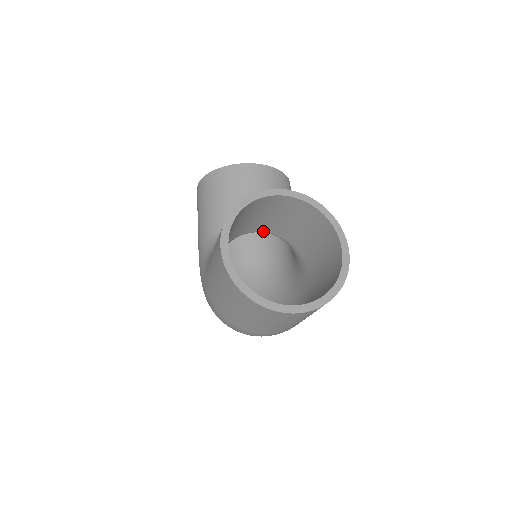
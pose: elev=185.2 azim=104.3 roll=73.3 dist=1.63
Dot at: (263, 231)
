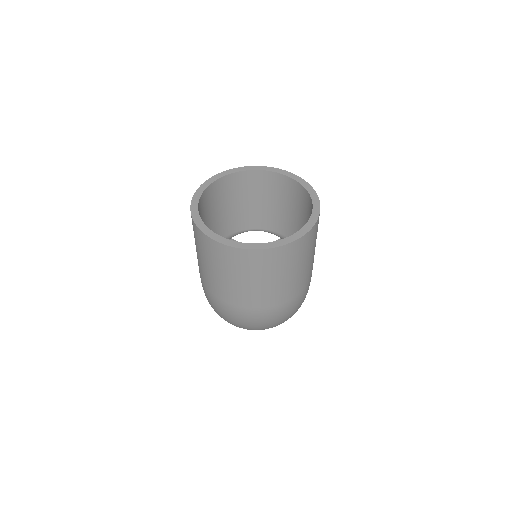
Dot at: (258, 228)
